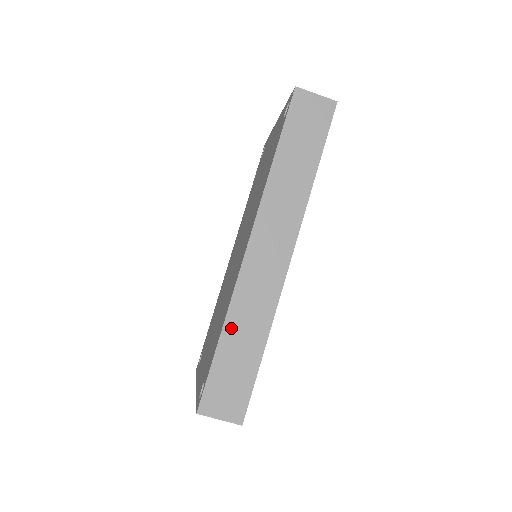
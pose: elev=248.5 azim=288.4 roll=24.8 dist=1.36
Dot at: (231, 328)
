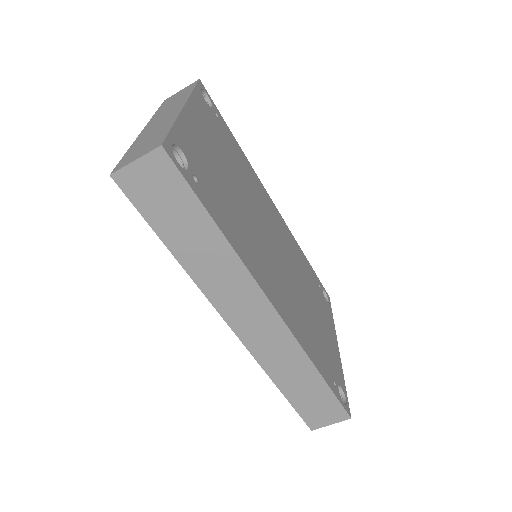
Dot at: (281, 380)
